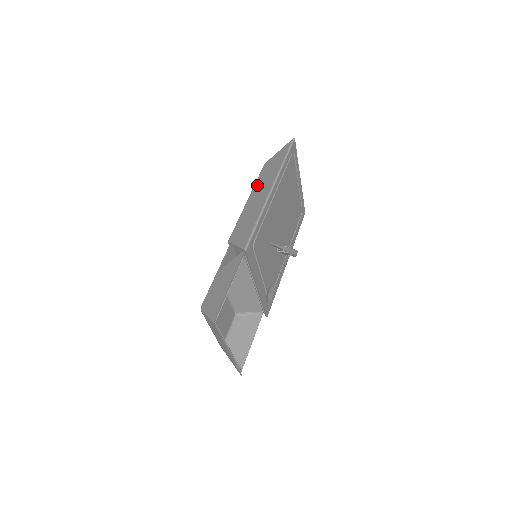
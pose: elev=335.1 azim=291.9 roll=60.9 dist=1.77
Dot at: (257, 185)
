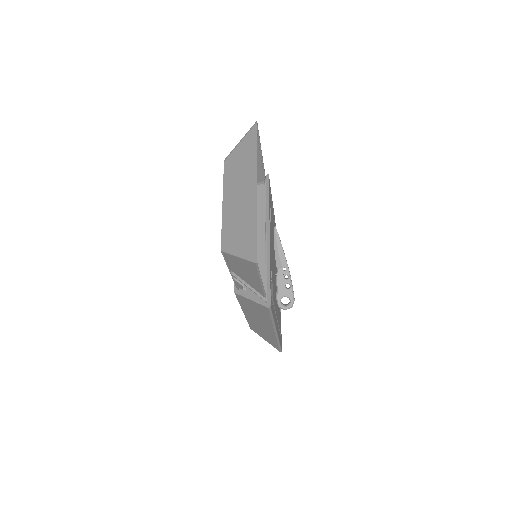
Dot at: occluded
